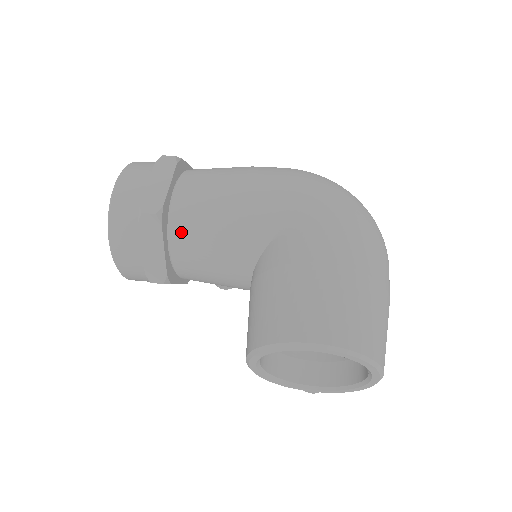
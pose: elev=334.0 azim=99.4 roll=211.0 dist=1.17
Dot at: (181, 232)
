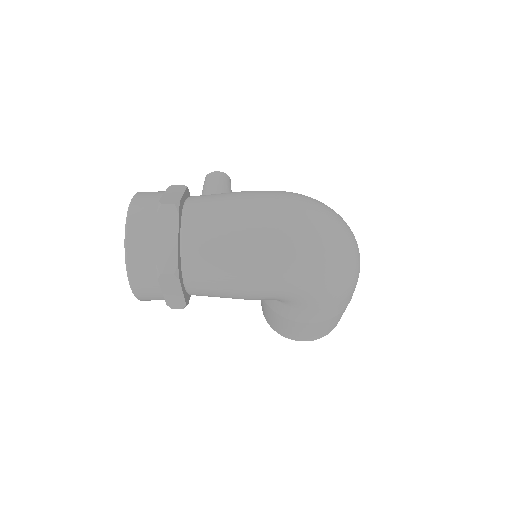
Dot at: occluded
